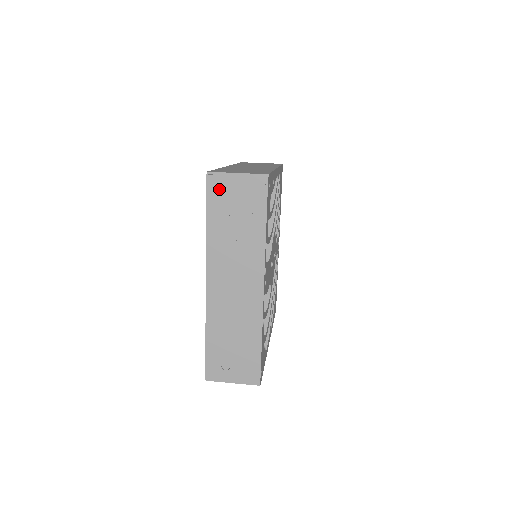
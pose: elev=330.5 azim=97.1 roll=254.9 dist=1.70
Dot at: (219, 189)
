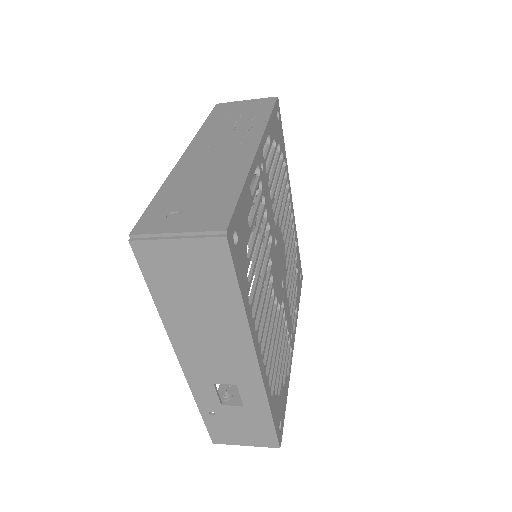
Dot at: (226, 107)
